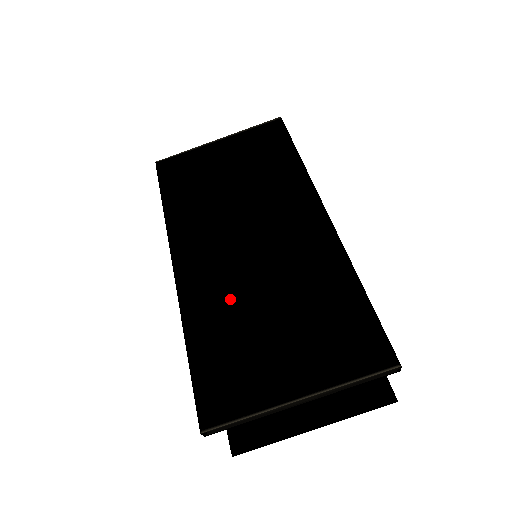
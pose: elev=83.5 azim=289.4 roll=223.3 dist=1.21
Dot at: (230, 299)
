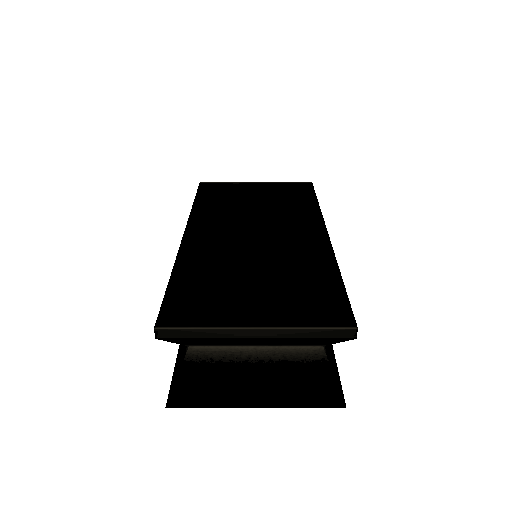
Dot at: (223, 260)
